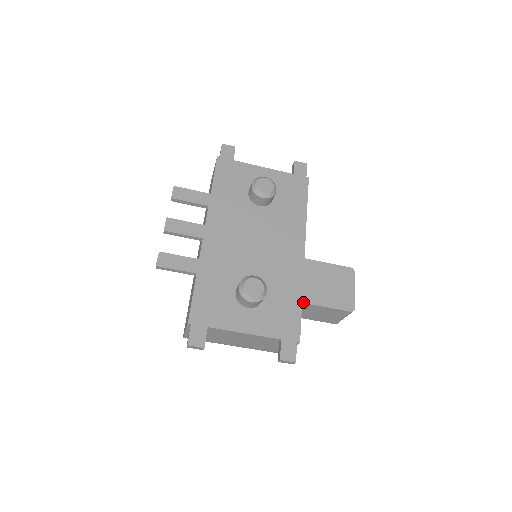
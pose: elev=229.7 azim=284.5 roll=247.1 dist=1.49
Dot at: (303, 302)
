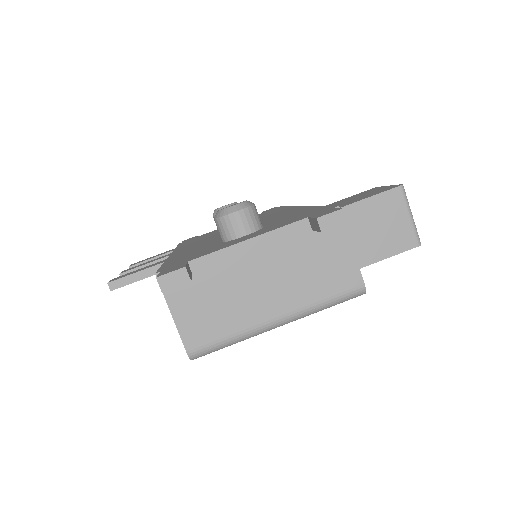
Dot at: occluded
